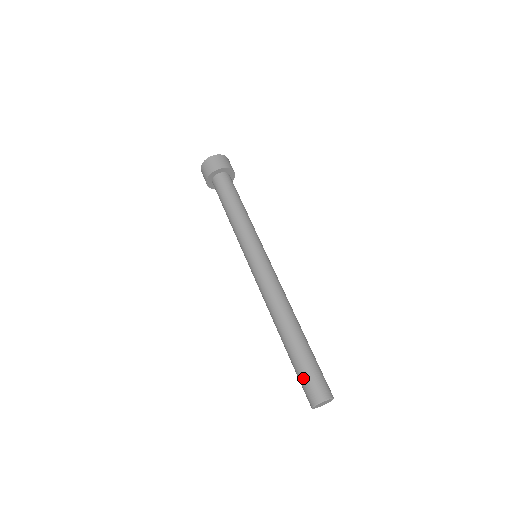
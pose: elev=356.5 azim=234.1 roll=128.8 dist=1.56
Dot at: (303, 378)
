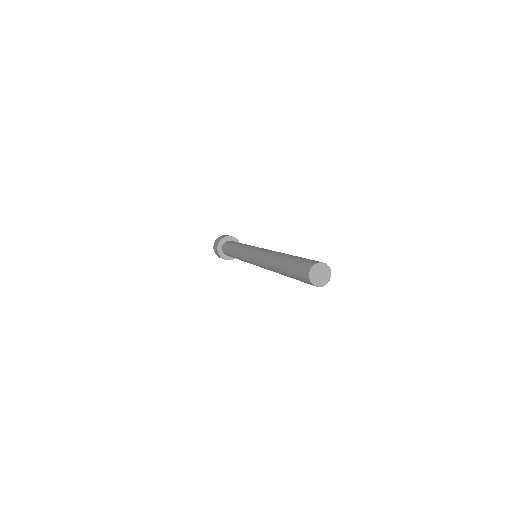
Dot at: (296, 268)
